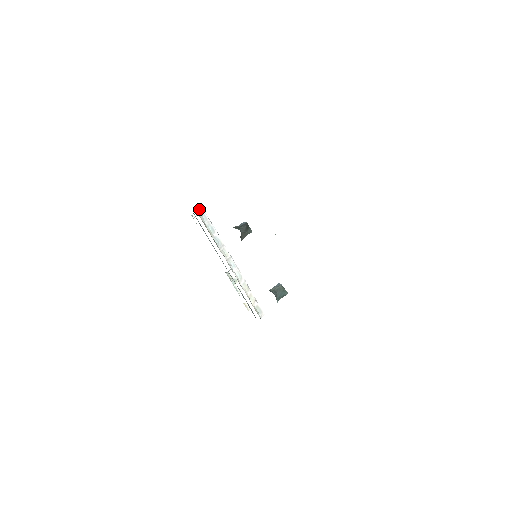
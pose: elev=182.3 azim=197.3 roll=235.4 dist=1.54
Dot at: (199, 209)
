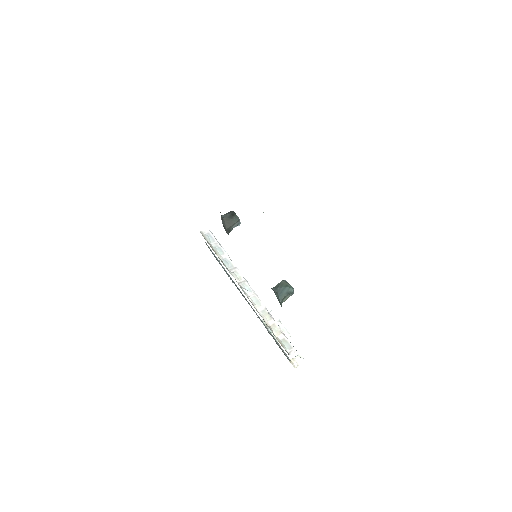
Dot at: (205, 231)
